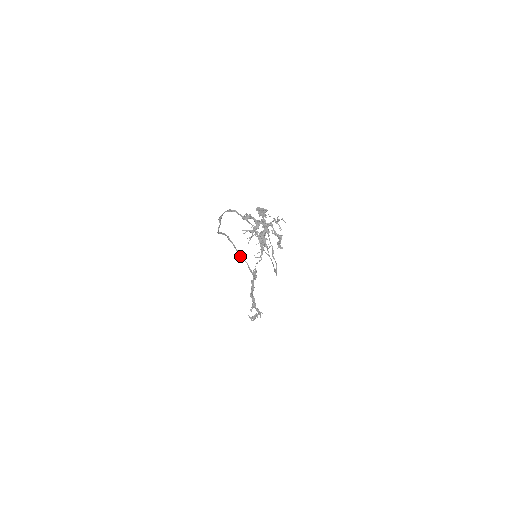
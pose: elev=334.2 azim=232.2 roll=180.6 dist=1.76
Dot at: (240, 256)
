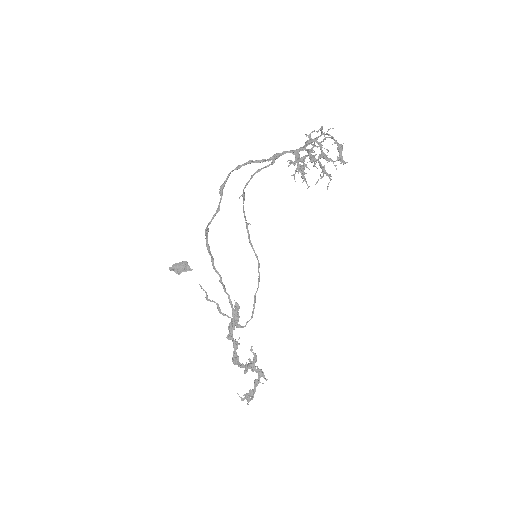
Dot at: (220, 281)
